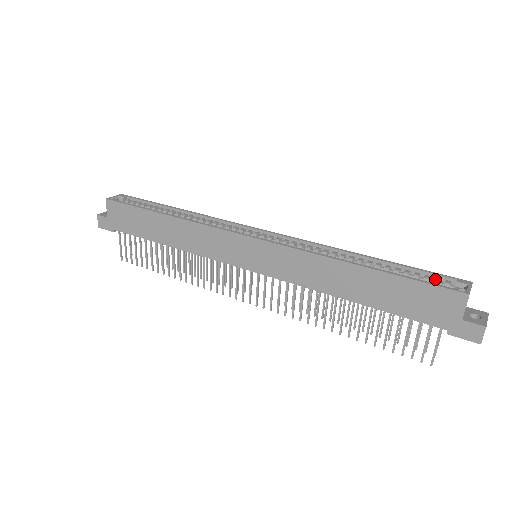
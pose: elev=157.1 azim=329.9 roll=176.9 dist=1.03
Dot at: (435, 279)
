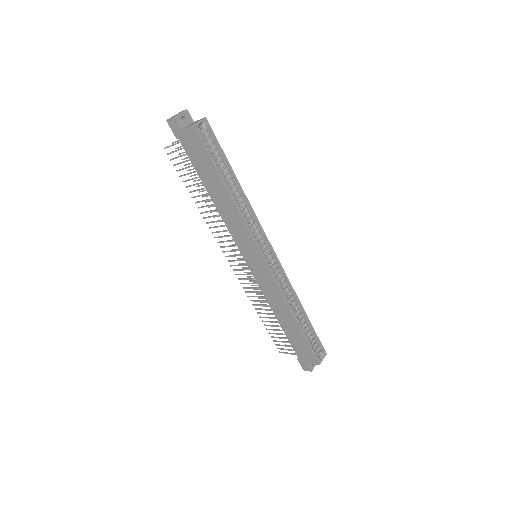
Dot at: (316, 344)
